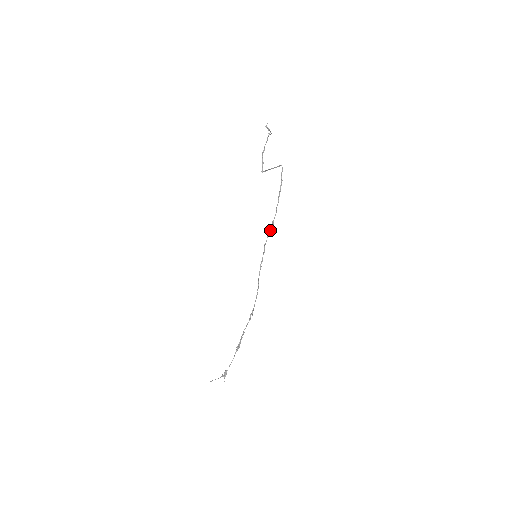
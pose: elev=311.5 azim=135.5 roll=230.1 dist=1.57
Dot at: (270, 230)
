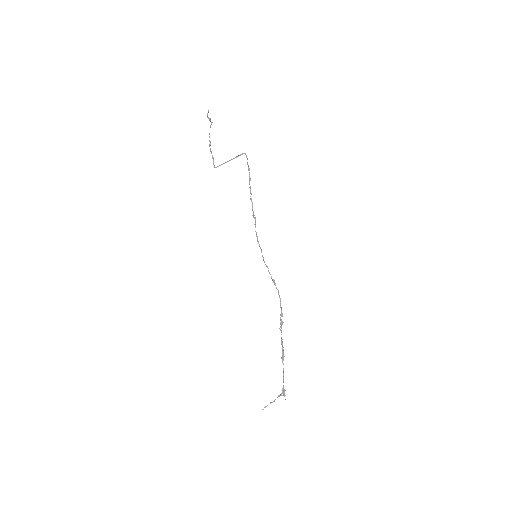
Dot at: (255, 225)
